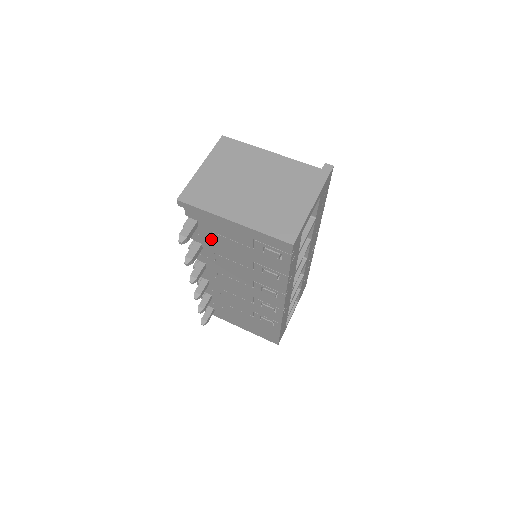
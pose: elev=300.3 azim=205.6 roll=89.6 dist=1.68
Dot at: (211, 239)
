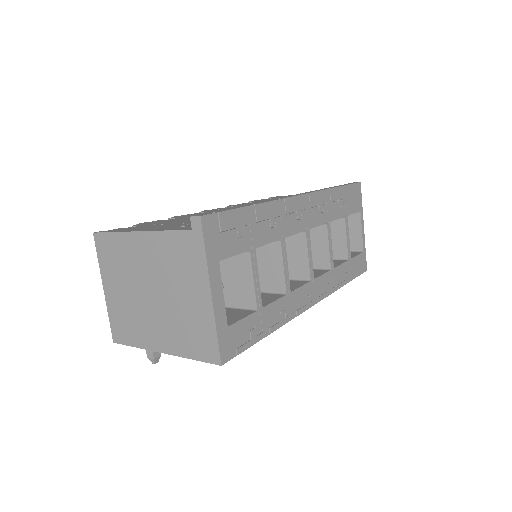
Dot at: occluded
